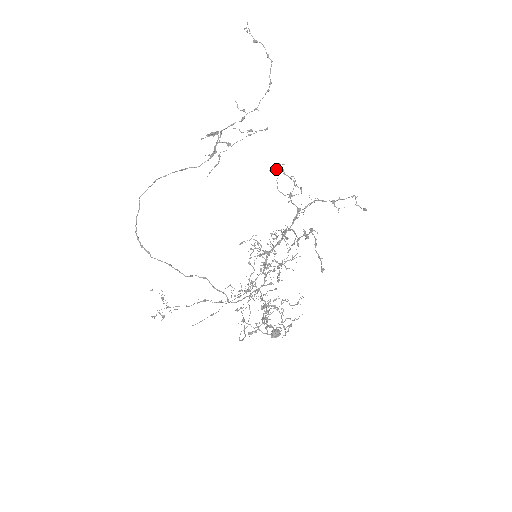
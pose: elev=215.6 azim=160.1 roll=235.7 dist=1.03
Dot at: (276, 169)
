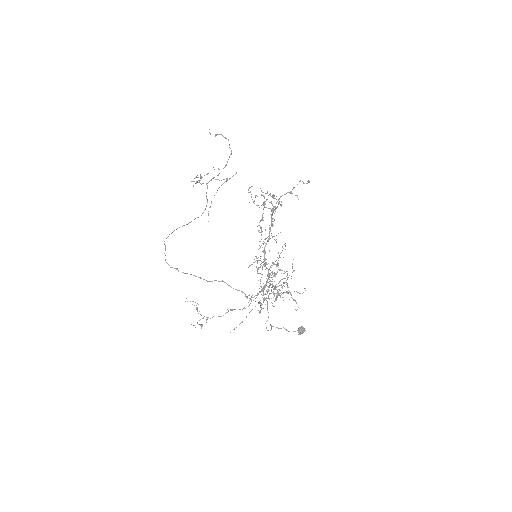
Dot at: (249, 192)
